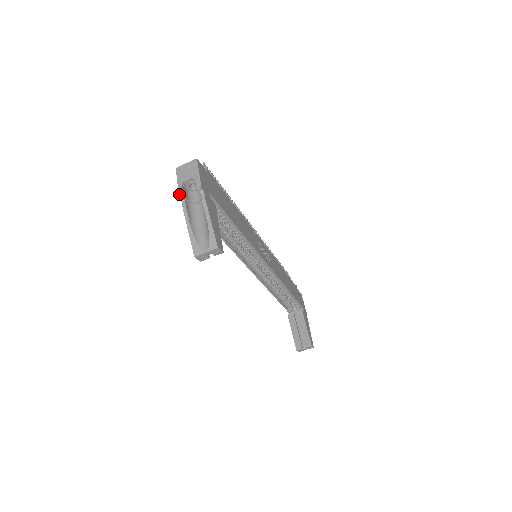
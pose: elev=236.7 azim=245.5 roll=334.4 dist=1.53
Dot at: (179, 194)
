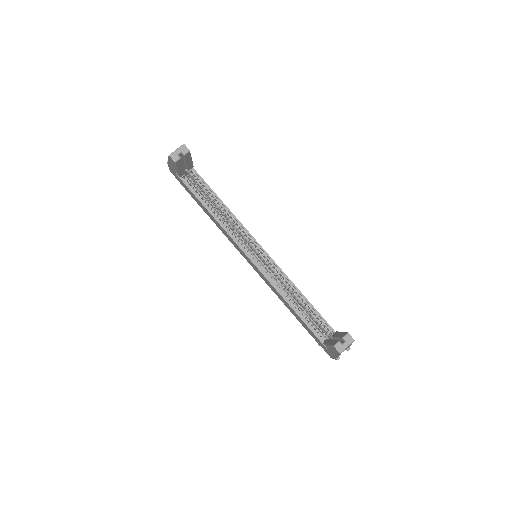
Dot at: (167, 162)
